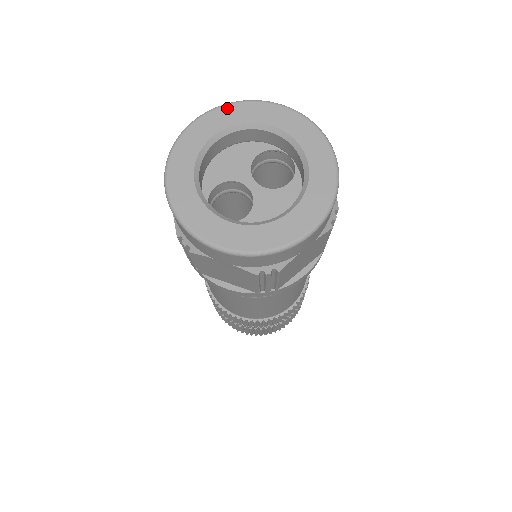
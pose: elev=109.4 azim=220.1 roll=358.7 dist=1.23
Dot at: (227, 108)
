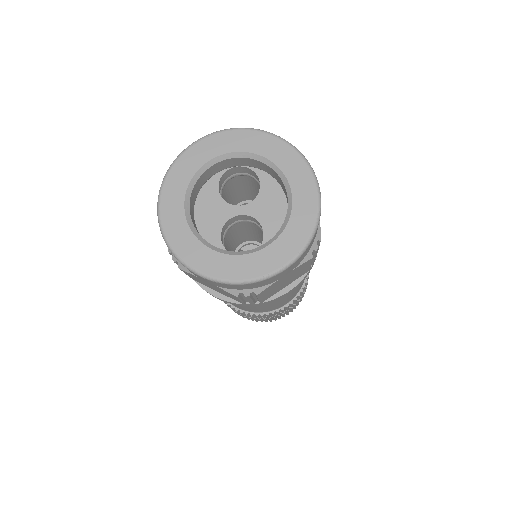
Dot at: (168, 182)
